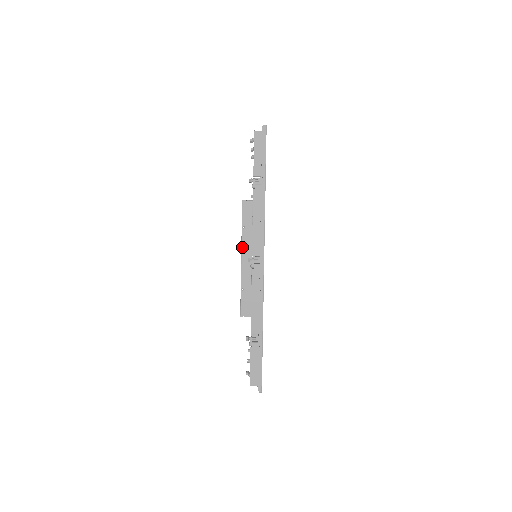
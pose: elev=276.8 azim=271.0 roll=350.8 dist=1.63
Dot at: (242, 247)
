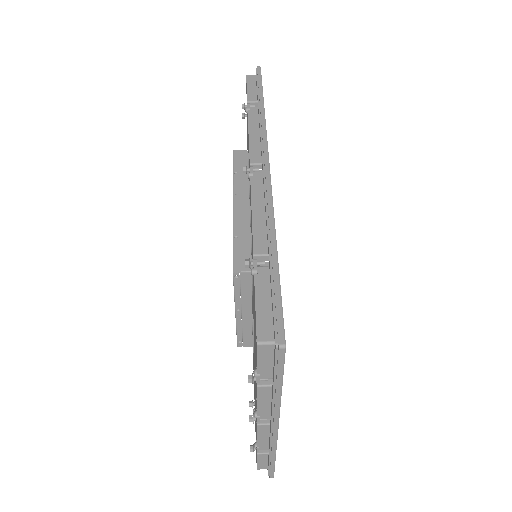
Dot at: (234, 191)
